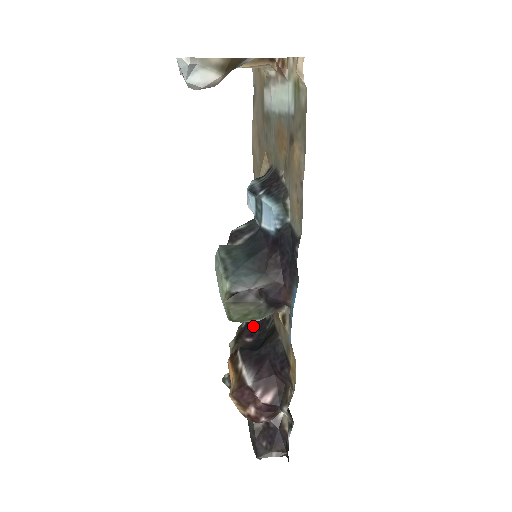
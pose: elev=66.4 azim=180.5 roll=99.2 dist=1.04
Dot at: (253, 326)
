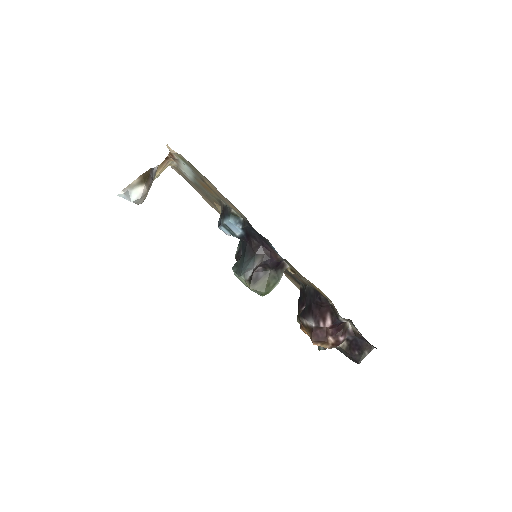
Dot at: (300, 299)
